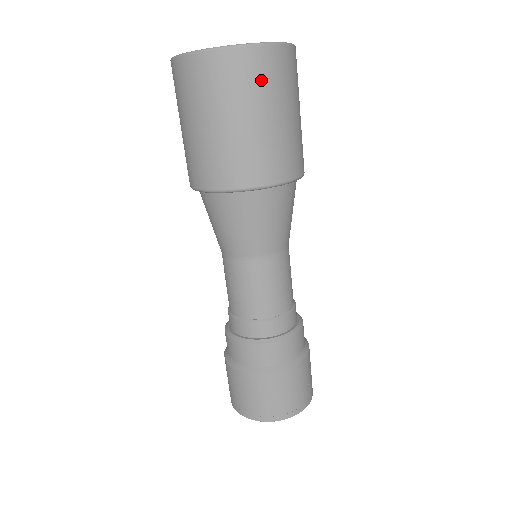
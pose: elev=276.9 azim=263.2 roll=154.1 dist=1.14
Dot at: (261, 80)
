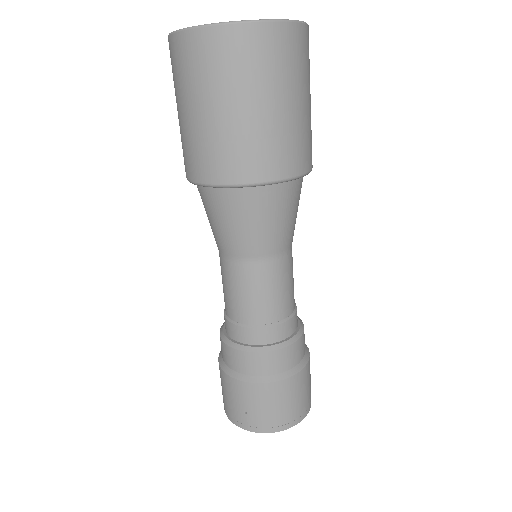
Dot at: (299, 61)
